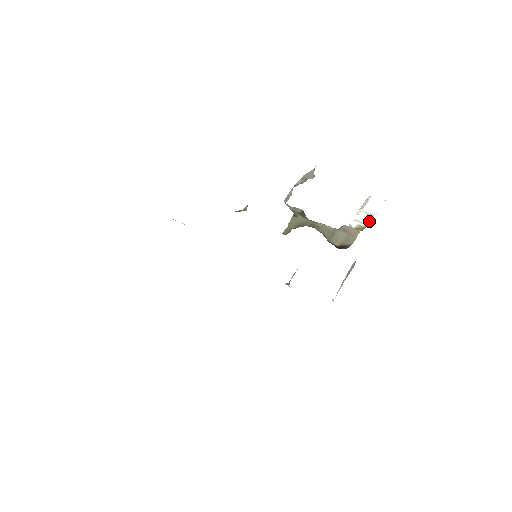
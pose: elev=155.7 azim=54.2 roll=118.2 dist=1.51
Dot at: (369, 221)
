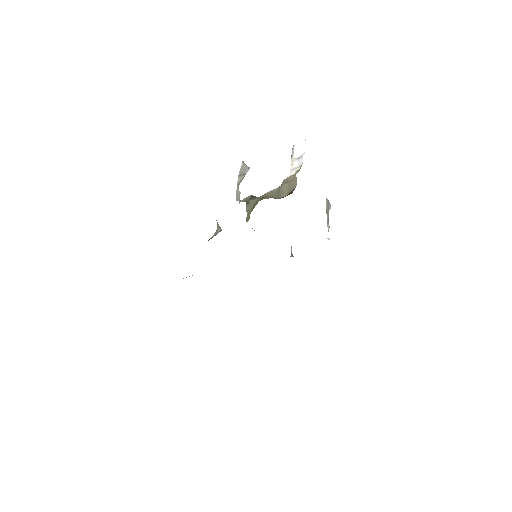
Dot at: (301, 162)
